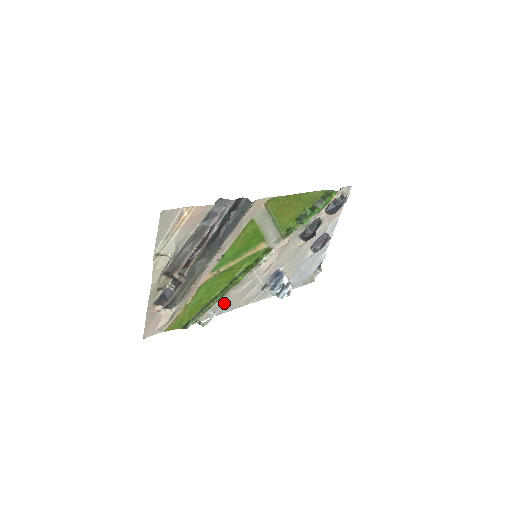
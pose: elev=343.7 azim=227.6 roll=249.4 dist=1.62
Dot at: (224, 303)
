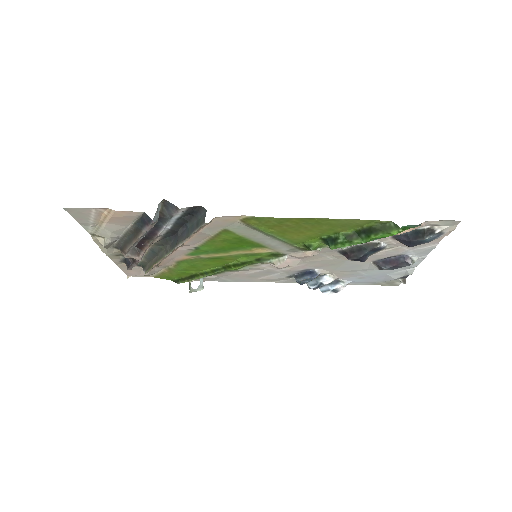
Dot at: (227, 276)
